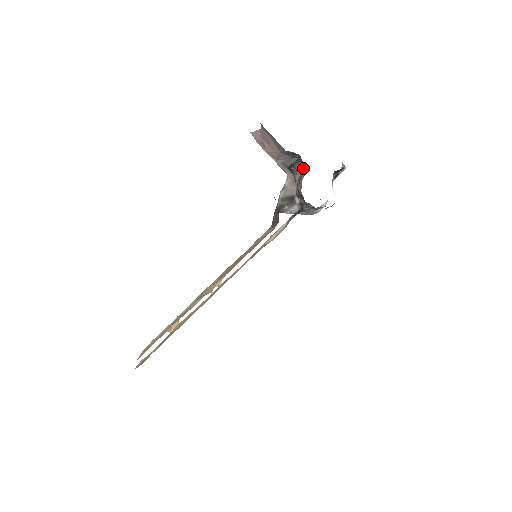
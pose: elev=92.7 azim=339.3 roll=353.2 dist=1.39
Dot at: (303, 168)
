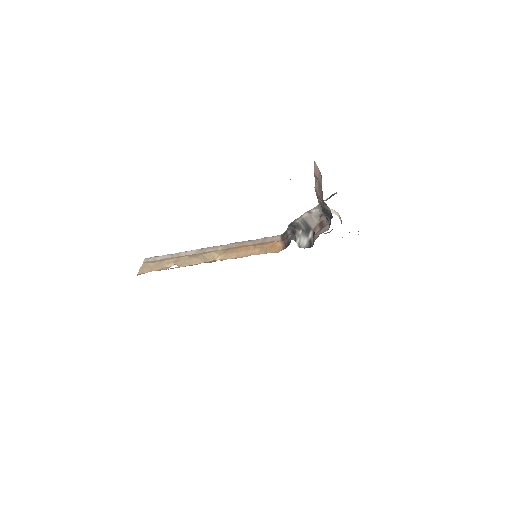
Dot at: (329, 222)
